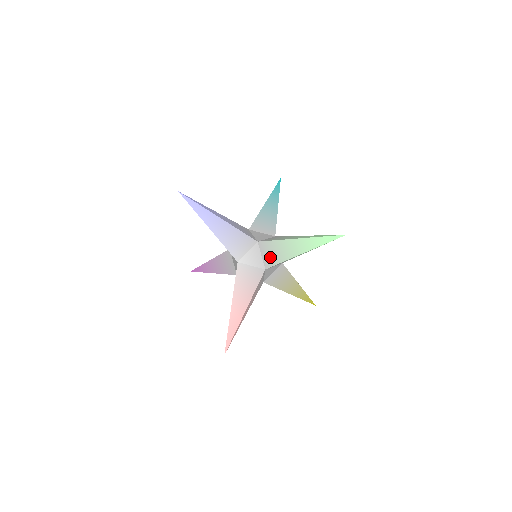
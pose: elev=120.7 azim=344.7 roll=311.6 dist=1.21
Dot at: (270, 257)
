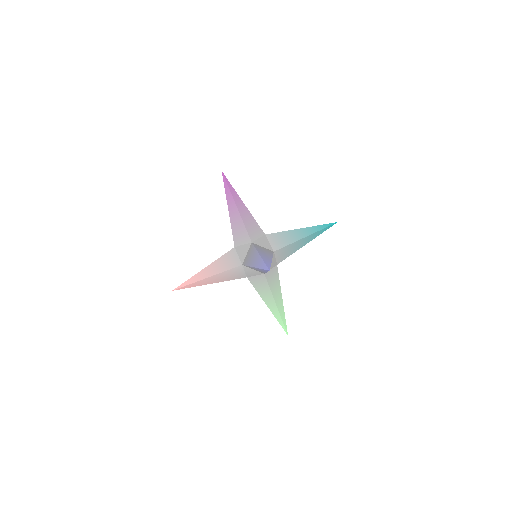
Dot at: (257, 282)
